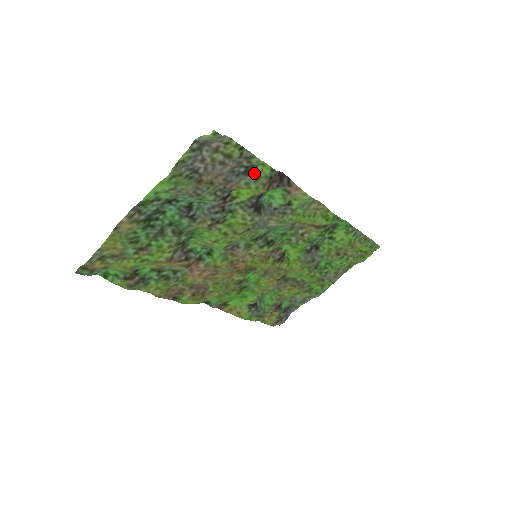
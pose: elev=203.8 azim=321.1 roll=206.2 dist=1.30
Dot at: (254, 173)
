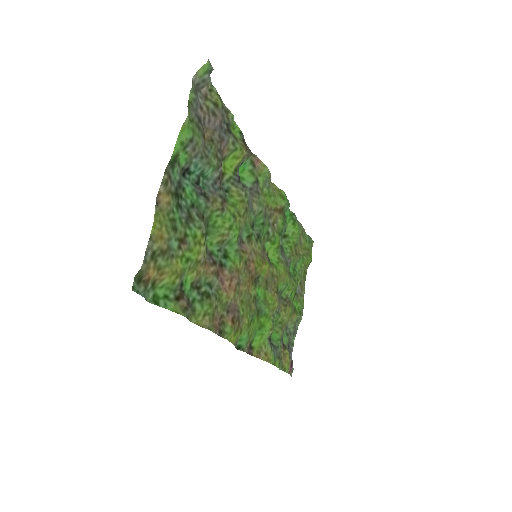
Dot at: (232, 134)
